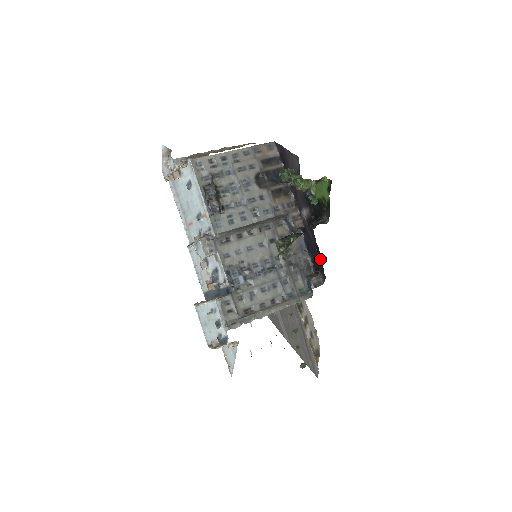
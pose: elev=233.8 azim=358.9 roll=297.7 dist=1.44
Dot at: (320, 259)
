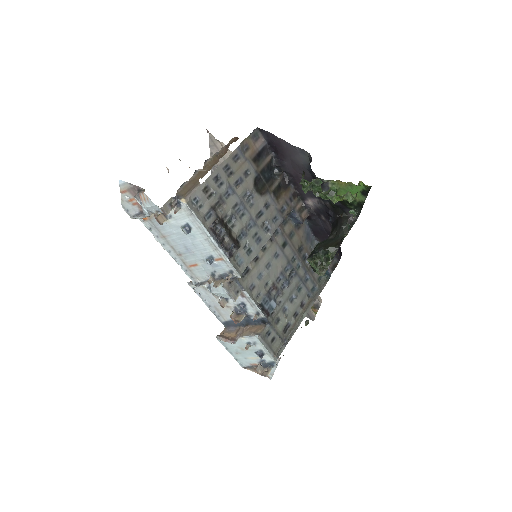
Dot at: occluded
